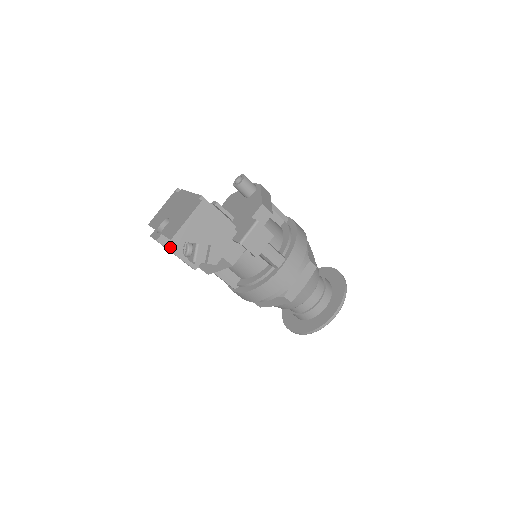
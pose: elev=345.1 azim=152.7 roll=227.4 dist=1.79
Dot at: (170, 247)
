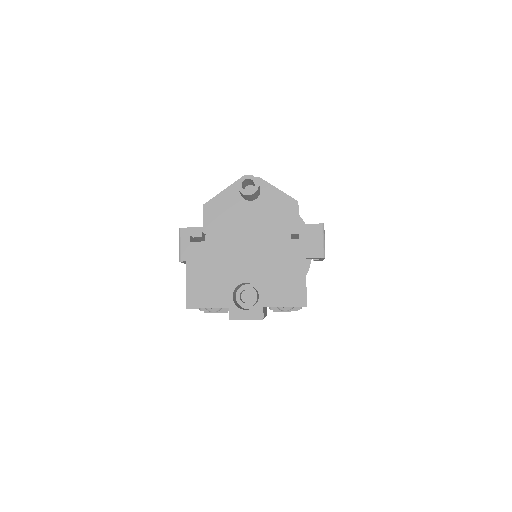
Dot at: (264, 314)
